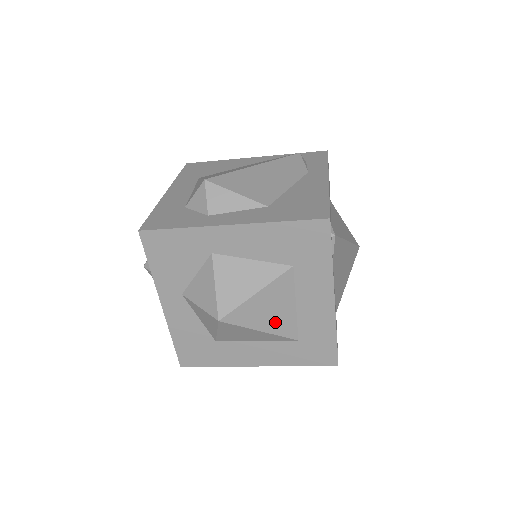
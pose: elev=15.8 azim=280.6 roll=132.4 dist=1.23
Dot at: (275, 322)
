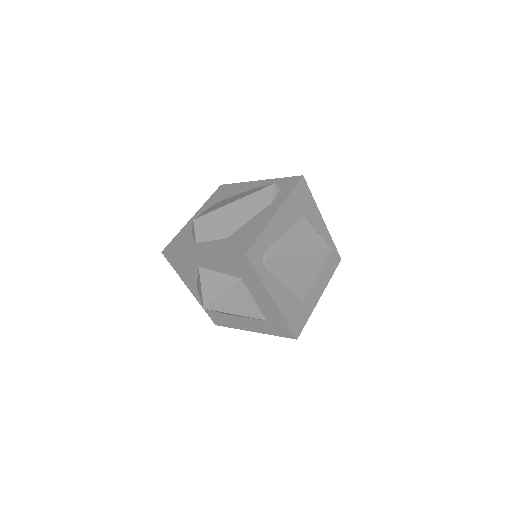
Dot at: (243, 310)
